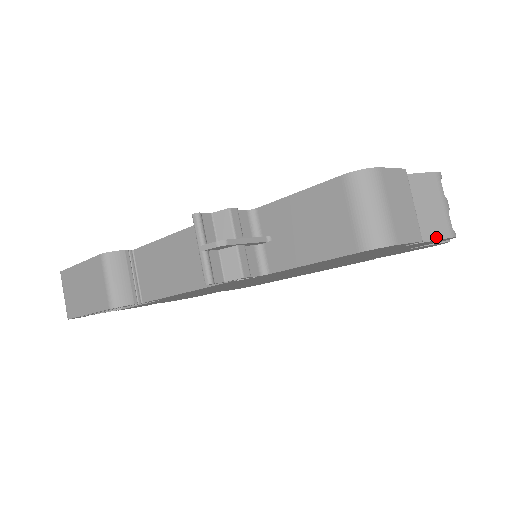
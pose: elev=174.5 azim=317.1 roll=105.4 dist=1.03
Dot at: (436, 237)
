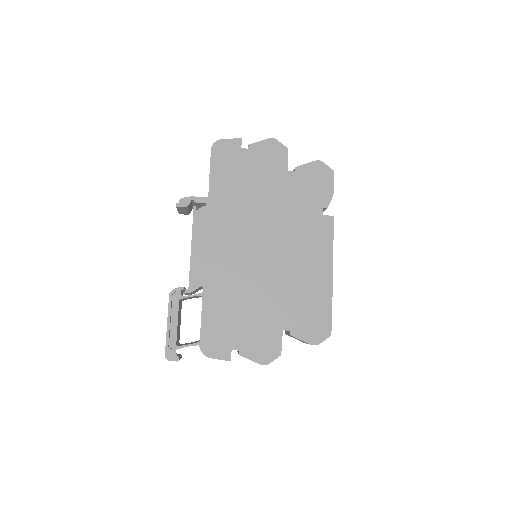
Dot at: (260, 142)
